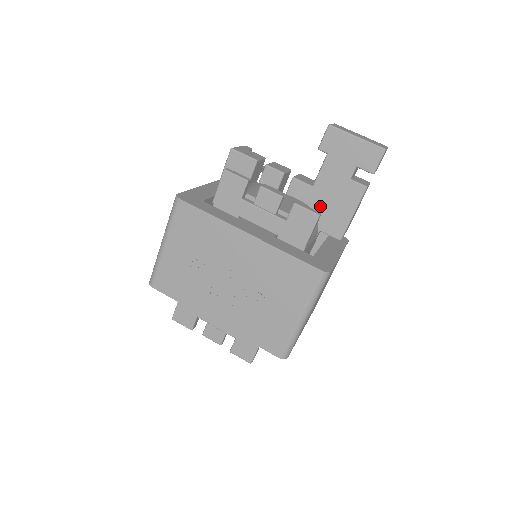
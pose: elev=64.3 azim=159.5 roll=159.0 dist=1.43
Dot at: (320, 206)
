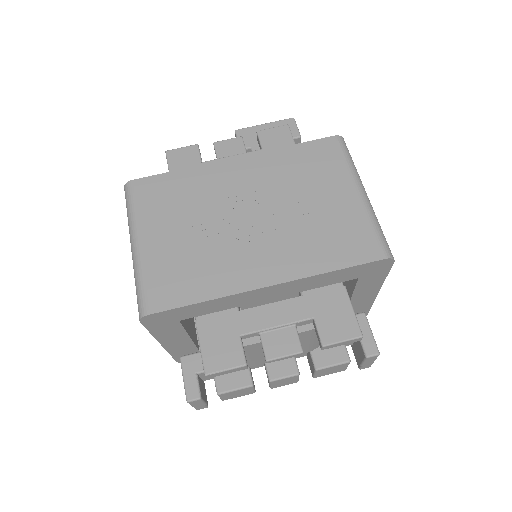
Dot at: occluded
